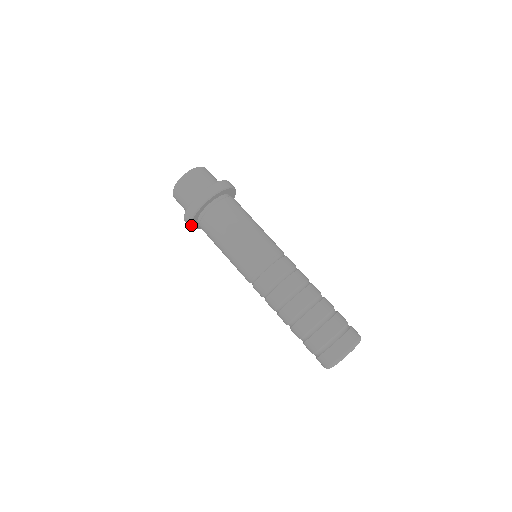
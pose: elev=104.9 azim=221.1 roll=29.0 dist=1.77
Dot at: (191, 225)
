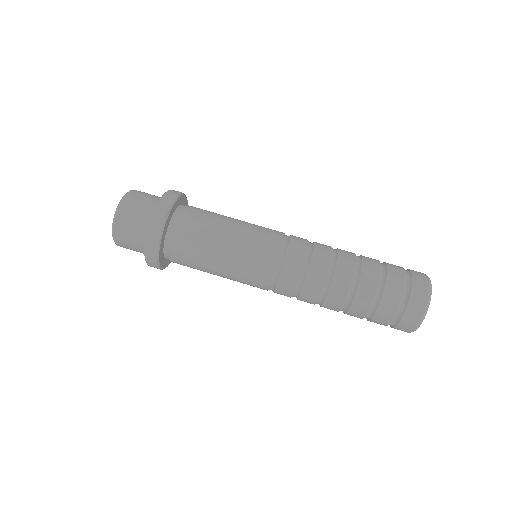
Dot at: (163, 268)
